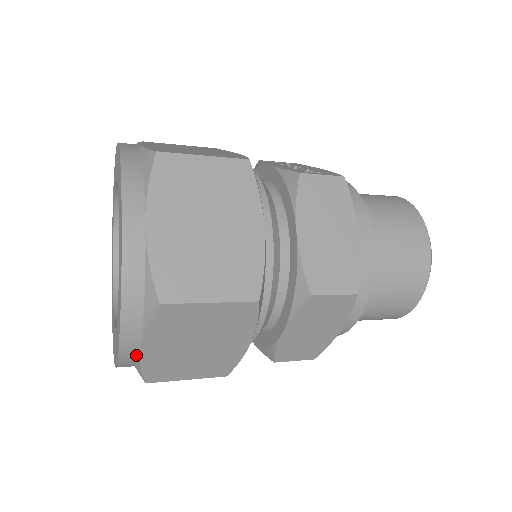
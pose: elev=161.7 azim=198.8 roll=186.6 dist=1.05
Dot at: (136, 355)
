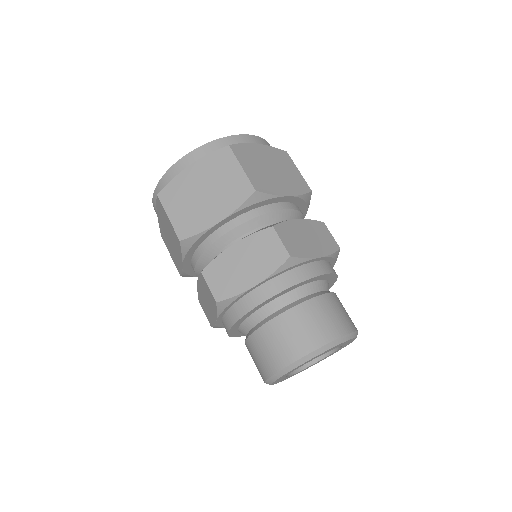
Dot at: (183, 168)
